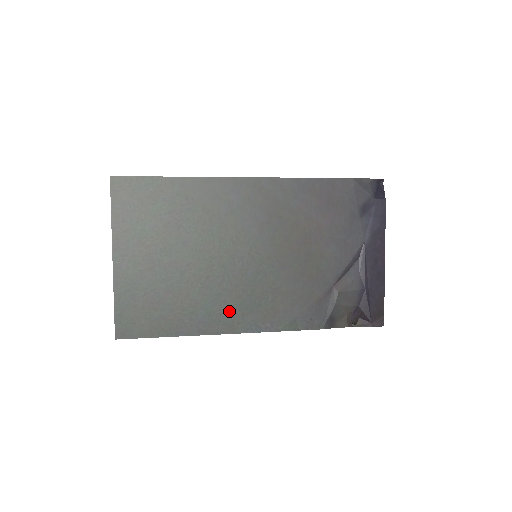
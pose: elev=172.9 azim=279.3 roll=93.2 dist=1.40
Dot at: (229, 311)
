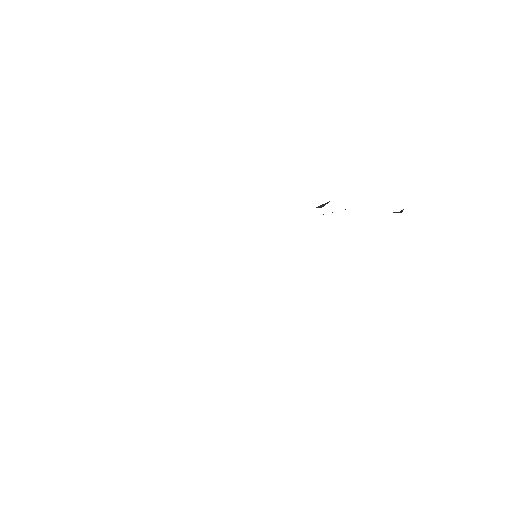
Dot at: occluded
